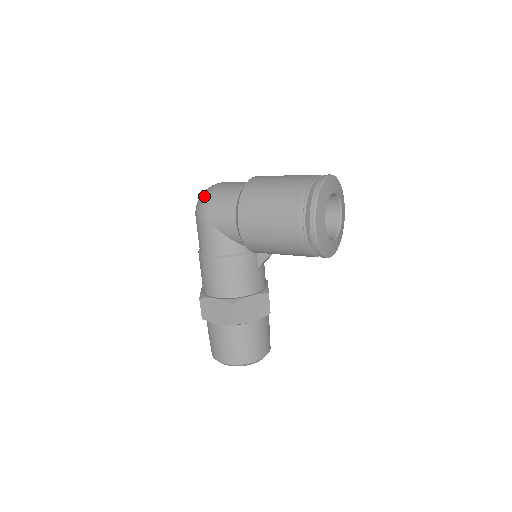
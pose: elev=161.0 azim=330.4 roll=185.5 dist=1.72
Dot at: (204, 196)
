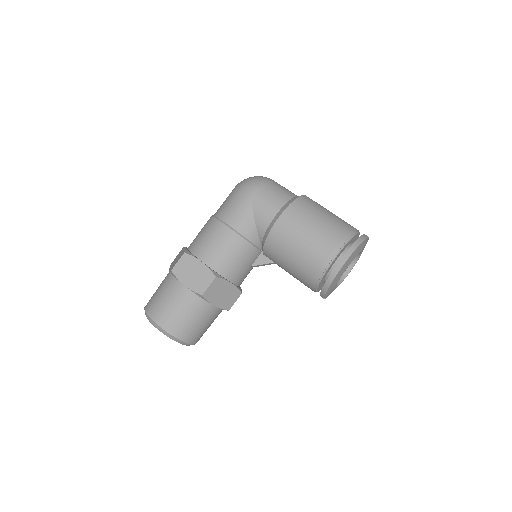
Dot at: (259, 178)
